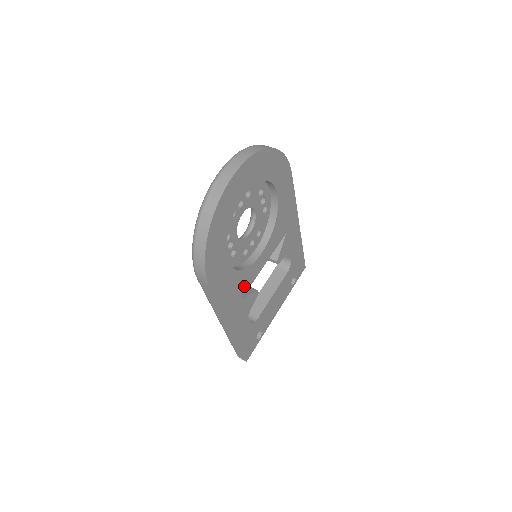
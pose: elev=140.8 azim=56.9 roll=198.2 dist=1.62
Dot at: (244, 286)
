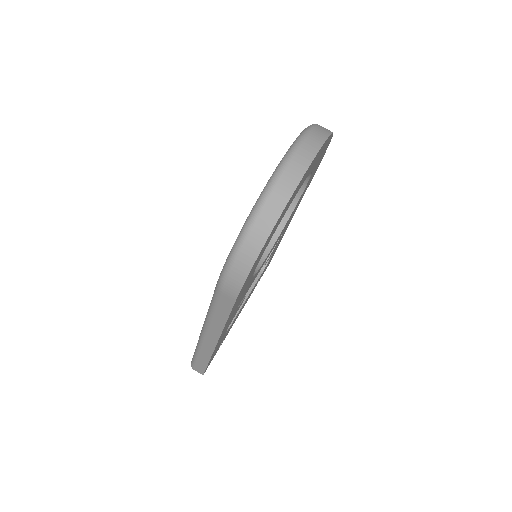
Dot at: occluded
